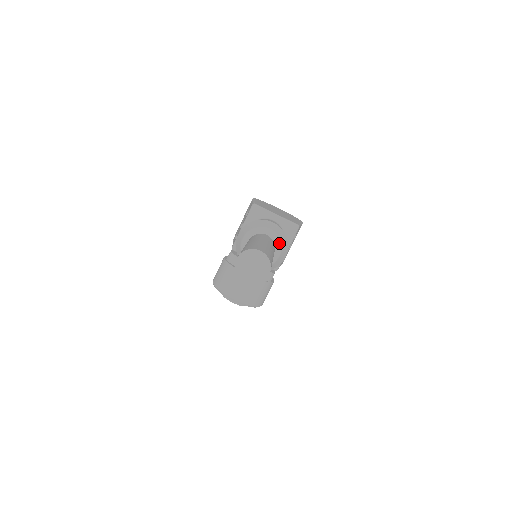
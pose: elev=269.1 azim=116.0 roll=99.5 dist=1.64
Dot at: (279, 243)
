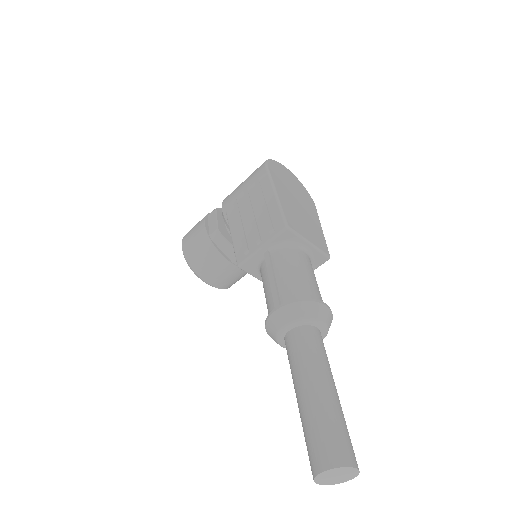
Dot at: (326, 334)
